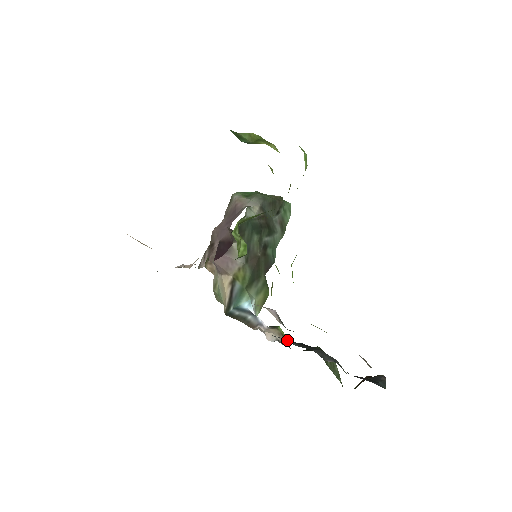
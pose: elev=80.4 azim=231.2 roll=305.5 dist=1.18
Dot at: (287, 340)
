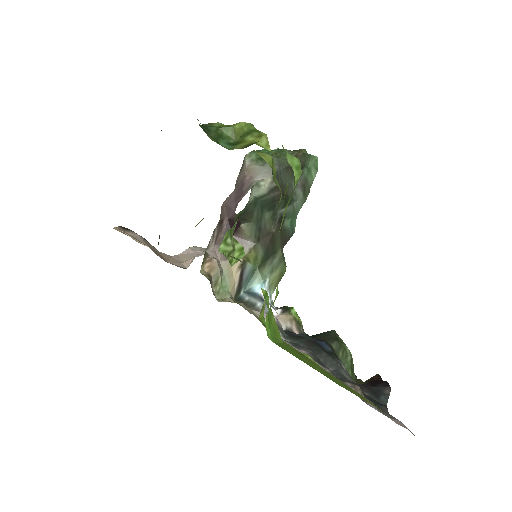
Dot at: (291, 339)
